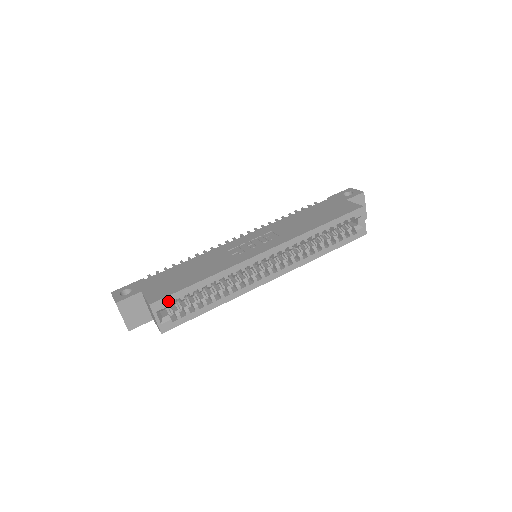
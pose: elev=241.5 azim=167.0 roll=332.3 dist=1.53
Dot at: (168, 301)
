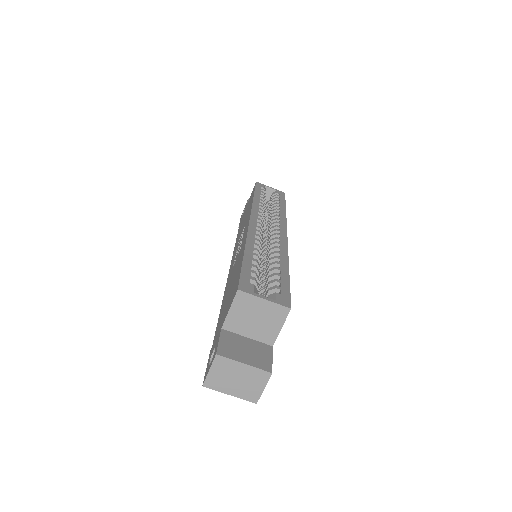
Dot at: (247, 280)
